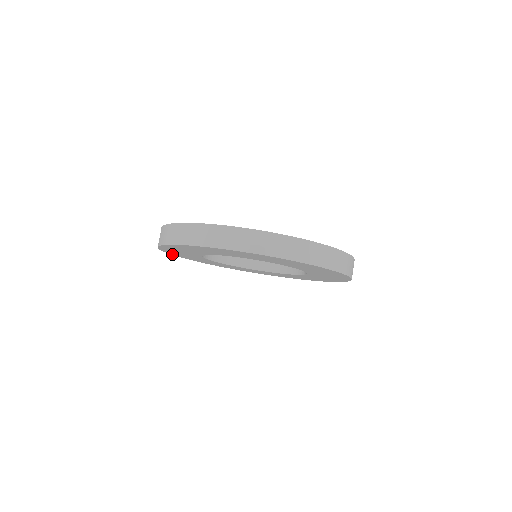
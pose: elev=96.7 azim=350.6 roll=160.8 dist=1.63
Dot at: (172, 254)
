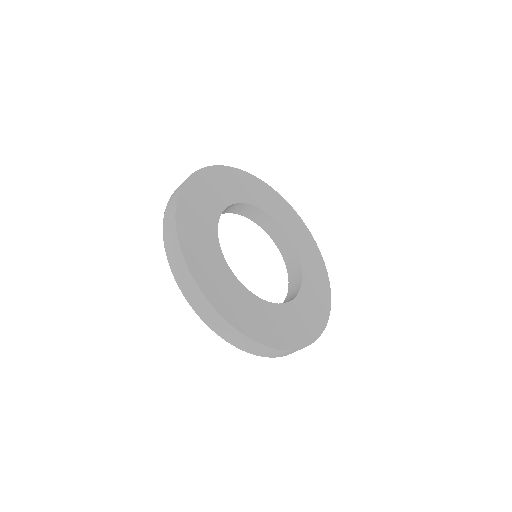
Dot at: occluded
